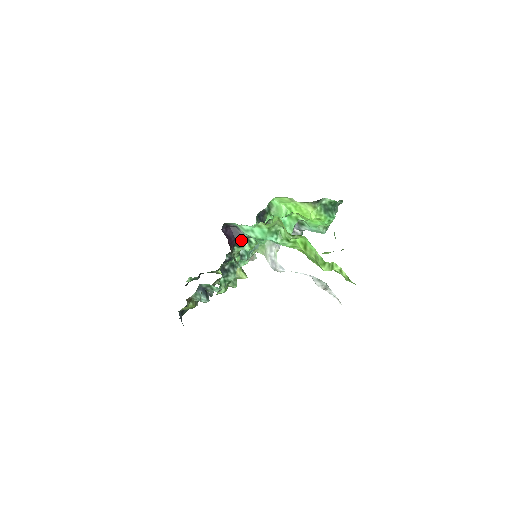
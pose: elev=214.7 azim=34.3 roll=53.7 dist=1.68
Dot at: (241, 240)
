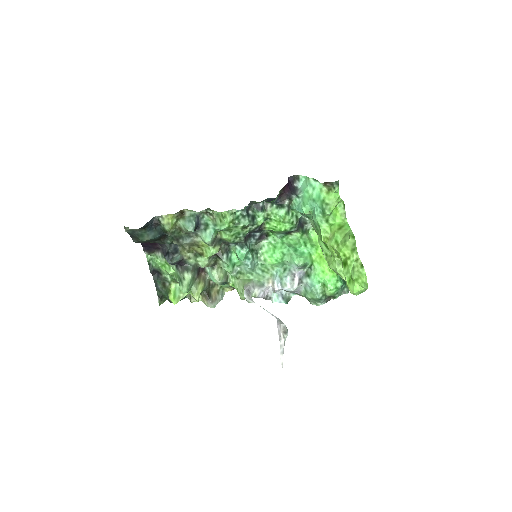
Dot at: (288, 200)
